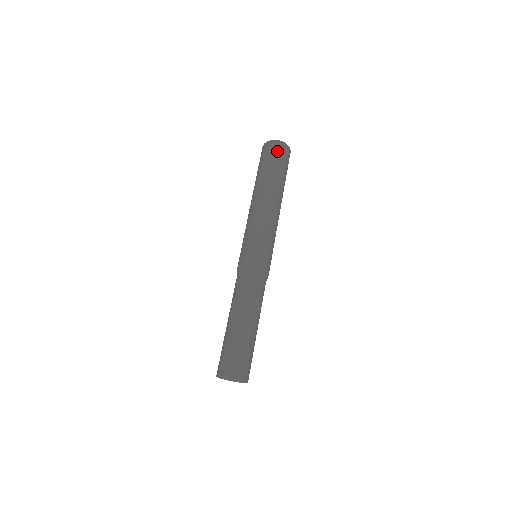
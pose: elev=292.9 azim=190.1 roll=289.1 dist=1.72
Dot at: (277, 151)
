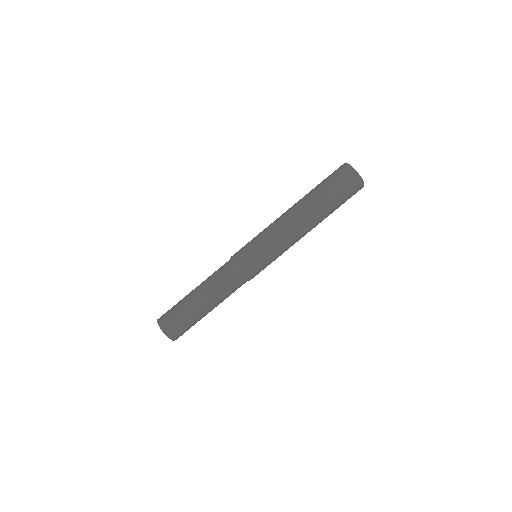
Dot at: (346, 181)
